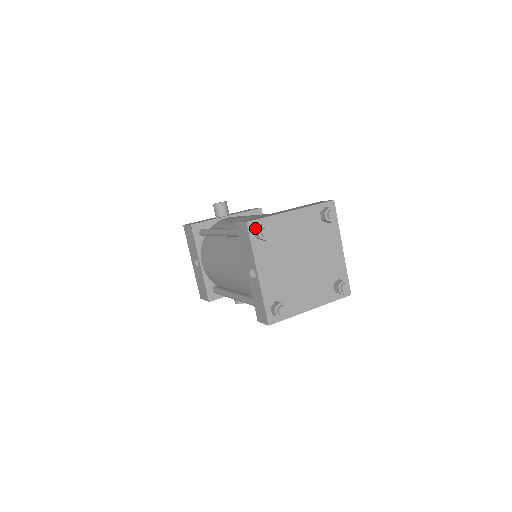
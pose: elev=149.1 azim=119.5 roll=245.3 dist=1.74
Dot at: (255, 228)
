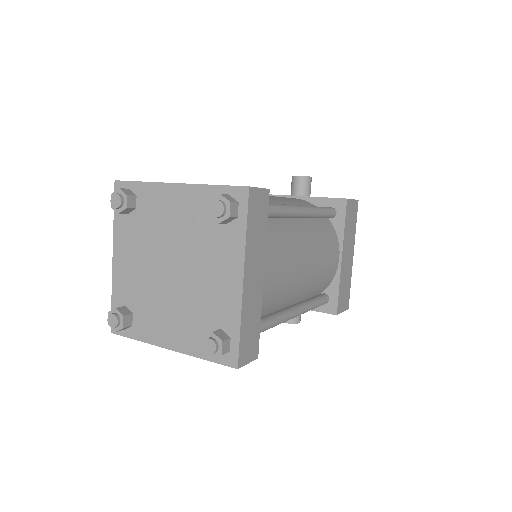
Dot at: occluded
